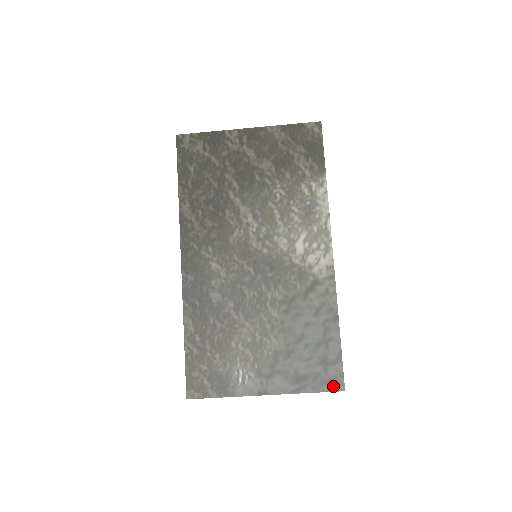
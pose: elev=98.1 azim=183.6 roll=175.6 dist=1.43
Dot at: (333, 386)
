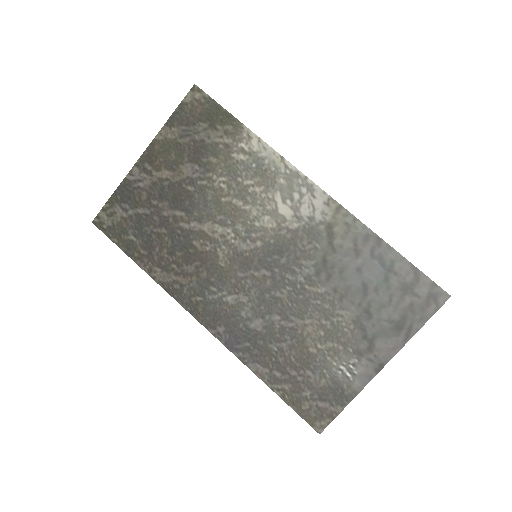
Dot at: (436, 302)
